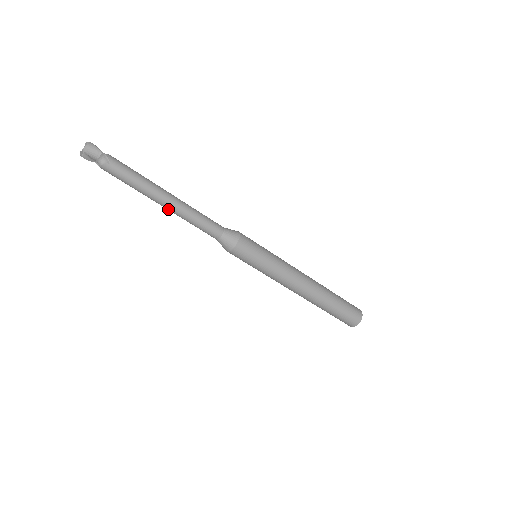
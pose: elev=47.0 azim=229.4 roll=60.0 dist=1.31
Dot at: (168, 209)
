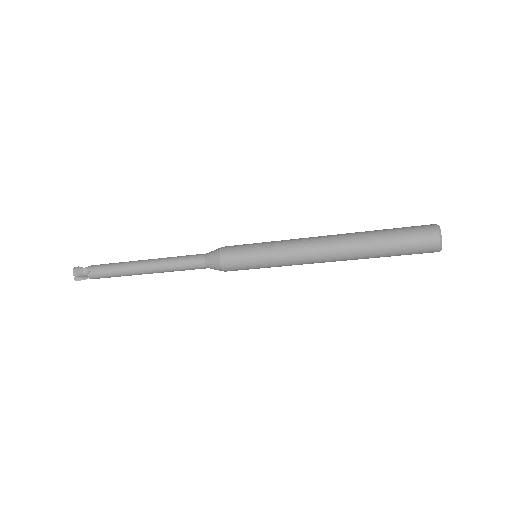
Dot at: (152, 273)
